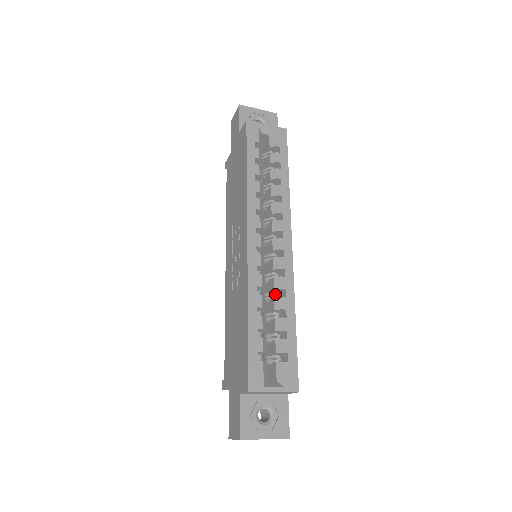
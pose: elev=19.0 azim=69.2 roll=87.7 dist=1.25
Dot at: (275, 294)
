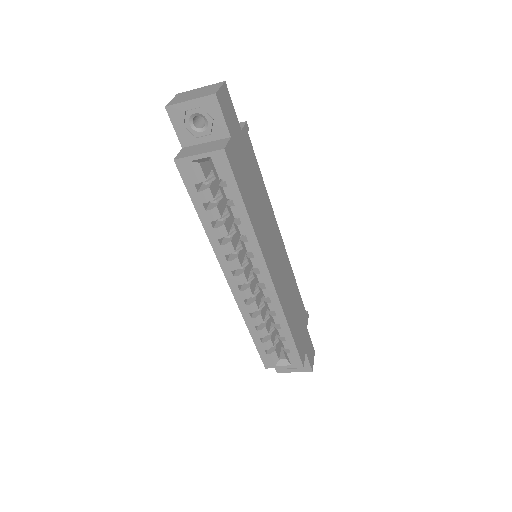
Dot at: occluded
